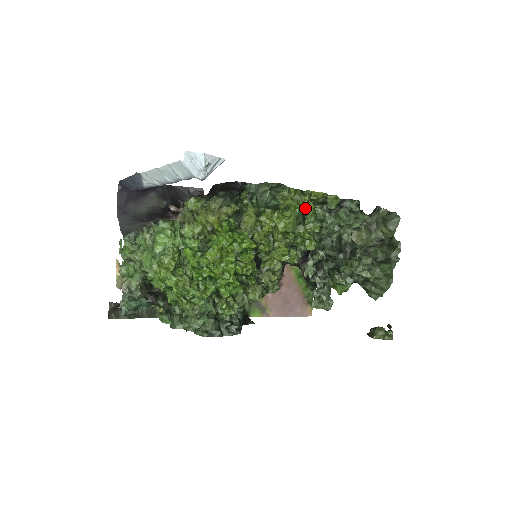
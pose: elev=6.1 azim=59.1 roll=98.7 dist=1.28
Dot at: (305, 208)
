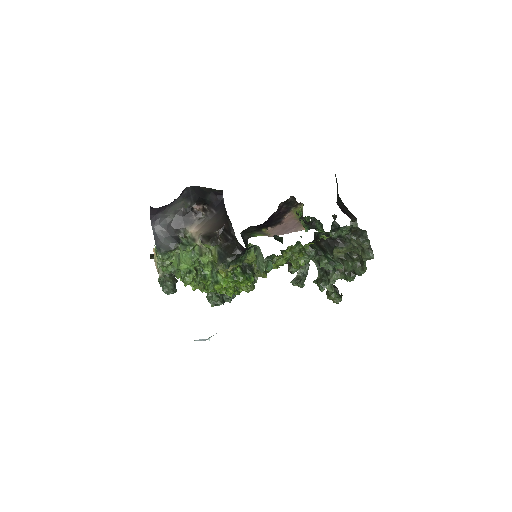
Dot at: occluded
